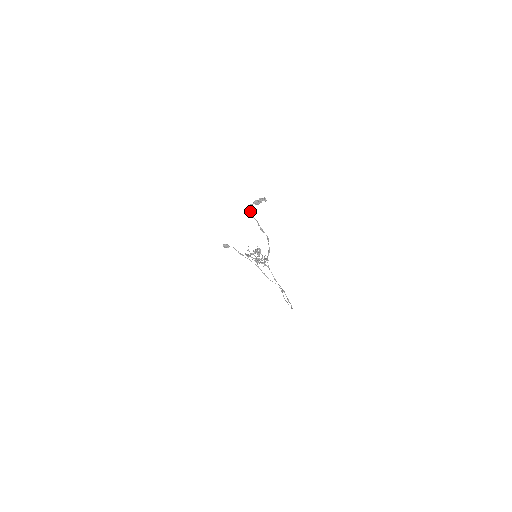
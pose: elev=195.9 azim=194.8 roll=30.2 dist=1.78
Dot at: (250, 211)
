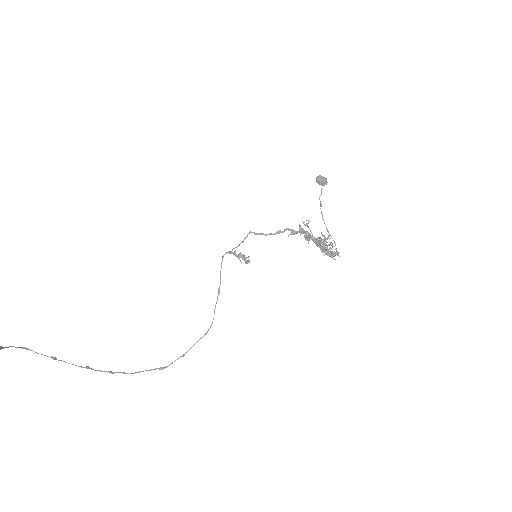
Dot at: out of frame
